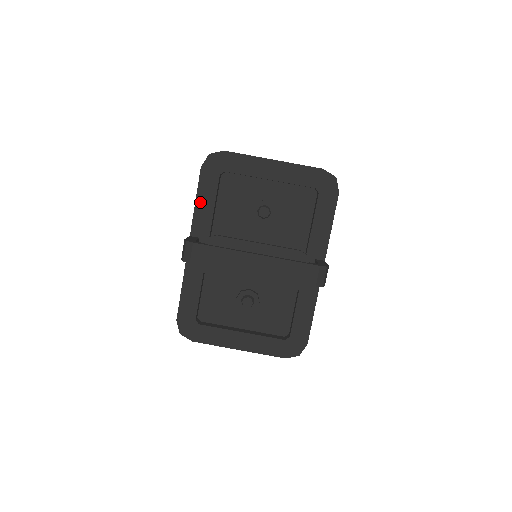
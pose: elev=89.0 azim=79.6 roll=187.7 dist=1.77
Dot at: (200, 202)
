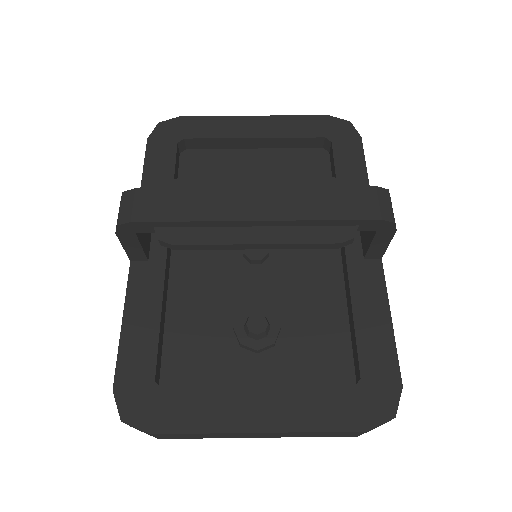
Dot at: (149, 181)
